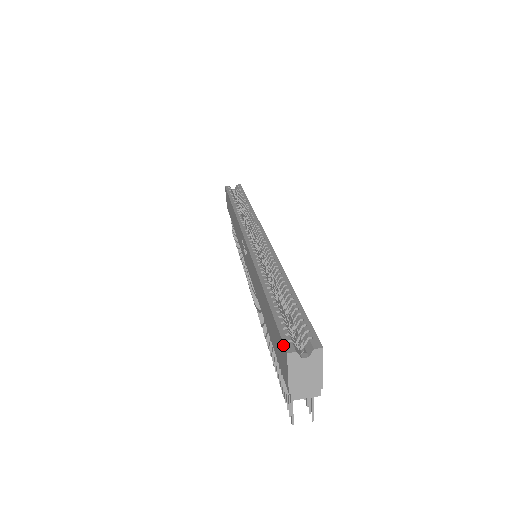
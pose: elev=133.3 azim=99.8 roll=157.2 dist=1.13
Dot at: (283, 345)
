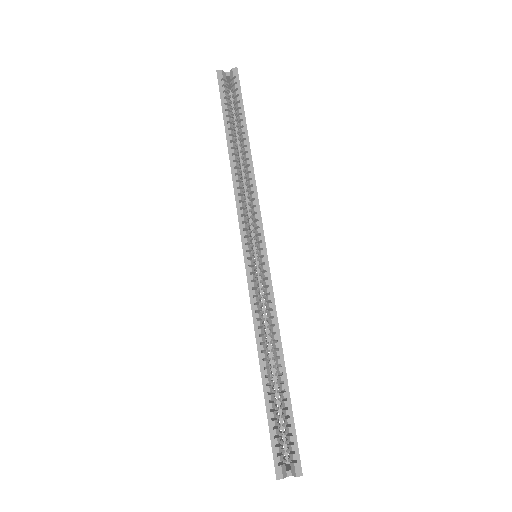
Dot at: occluded
